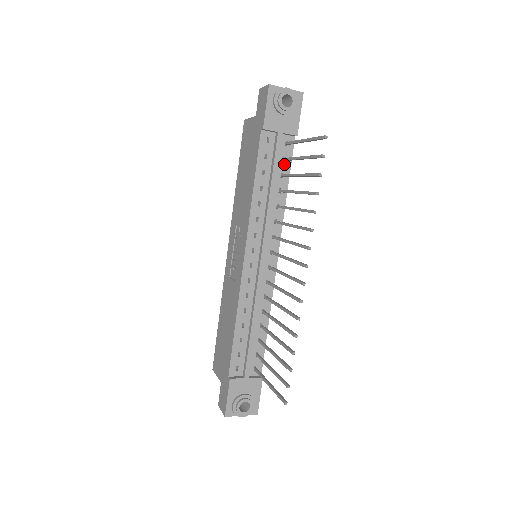
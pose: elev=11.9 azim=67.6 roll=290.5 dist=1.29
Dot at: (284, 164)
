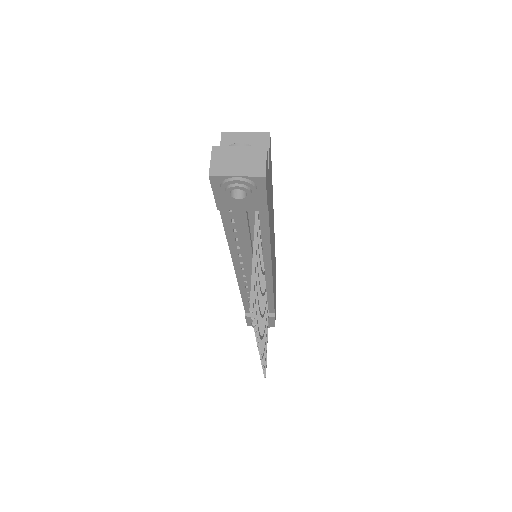
Dot at: (259, 224)
